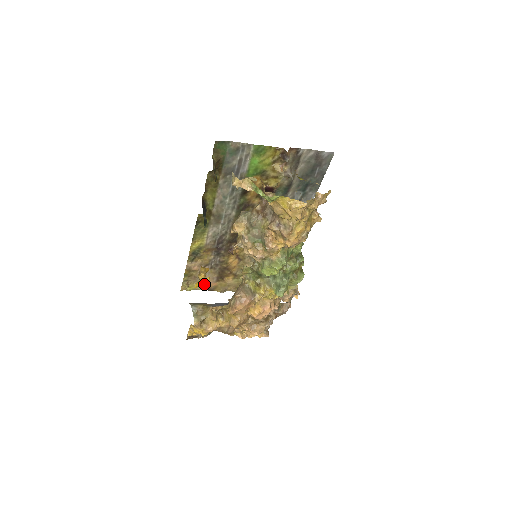
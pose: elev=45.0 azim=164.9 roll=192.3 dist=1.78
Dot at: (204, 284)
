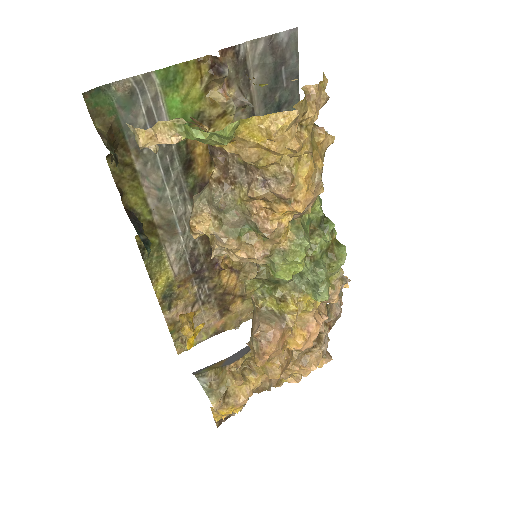
Dot at: (206, 330)
